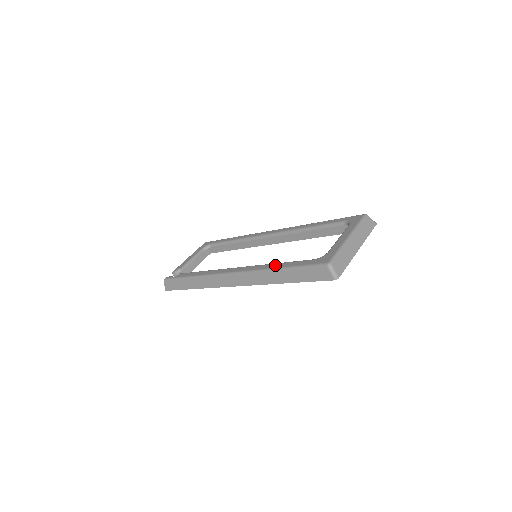
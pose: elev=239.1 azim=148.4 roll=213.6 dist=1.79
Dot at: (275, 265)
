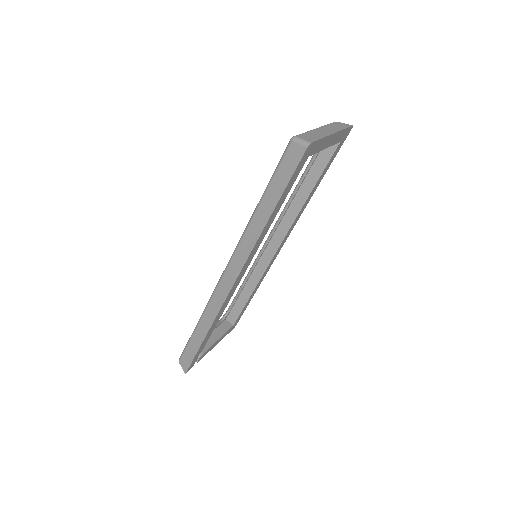
Dot at: occluded
